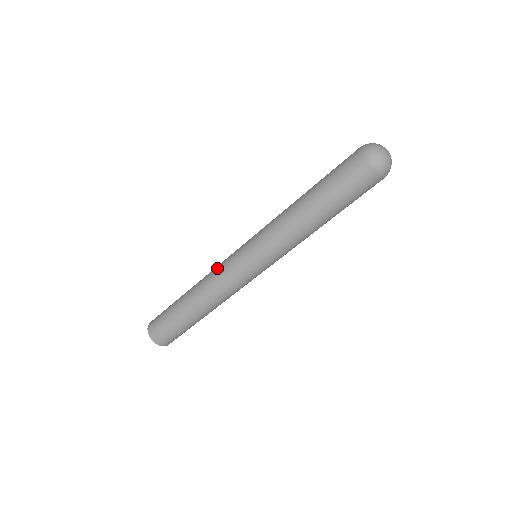
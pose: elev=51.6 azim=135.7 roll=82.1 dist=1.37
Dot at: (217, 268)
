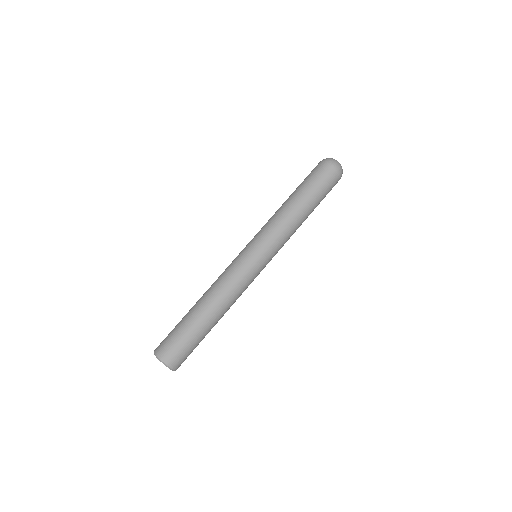
Dot at: (226, 272)
